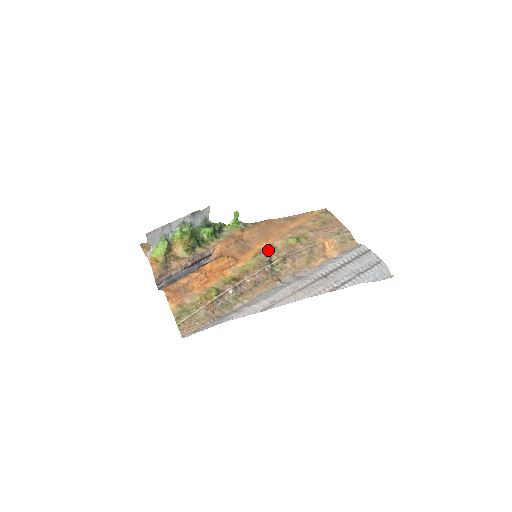
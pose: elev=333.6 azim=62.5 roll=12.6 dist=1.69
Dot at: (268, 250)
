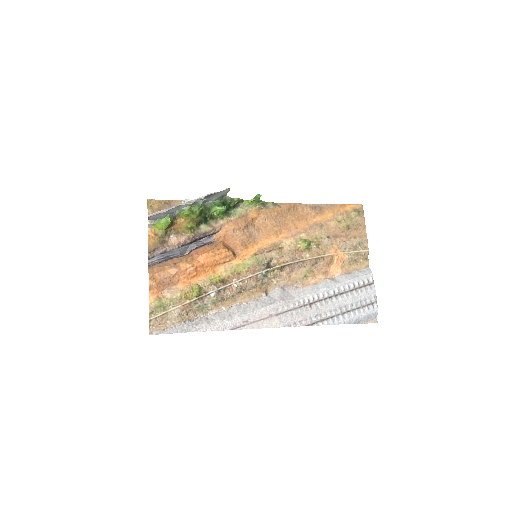
Dot at: (272, 251)
